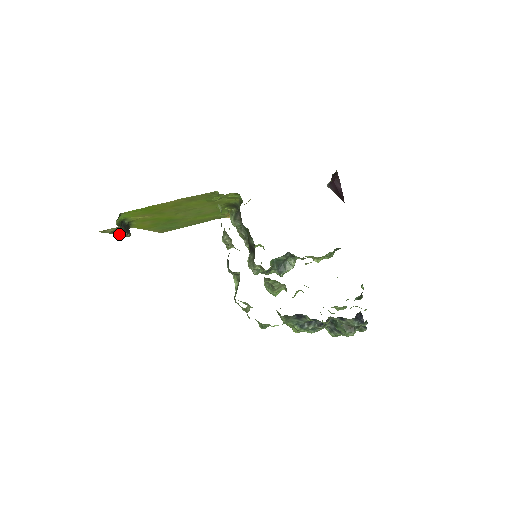
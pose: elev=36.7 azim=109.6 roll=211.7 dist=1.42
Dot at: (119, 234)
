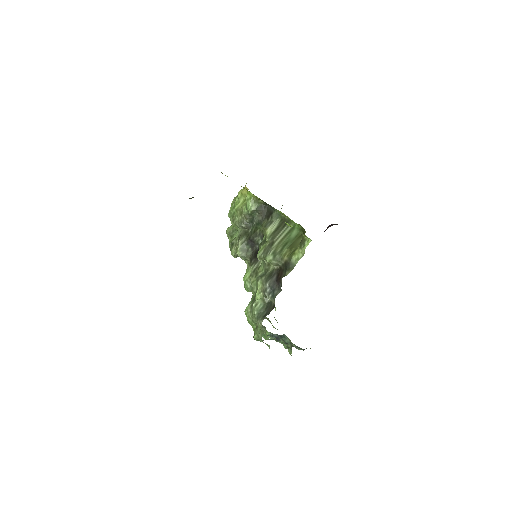
Dot at: occluded
